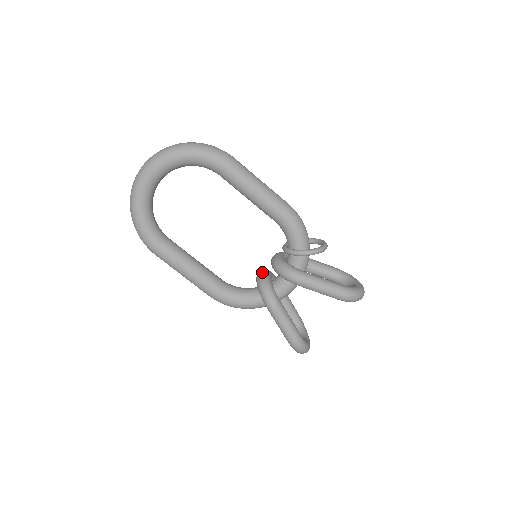
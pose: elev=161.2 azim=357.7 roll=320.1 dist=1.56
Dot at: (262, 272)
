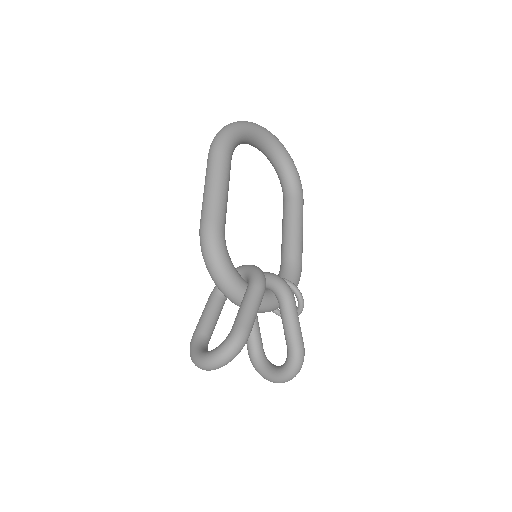
Dot at: occluded
